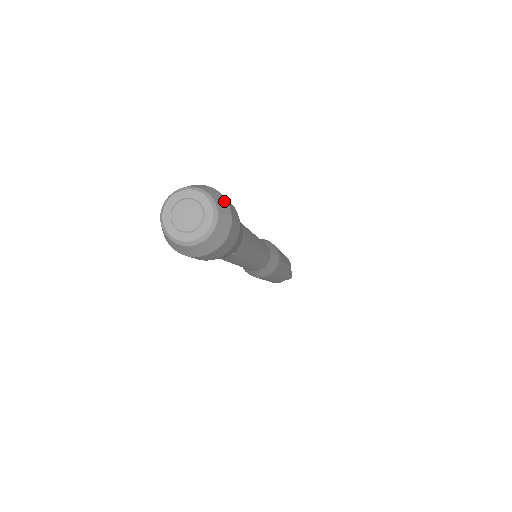
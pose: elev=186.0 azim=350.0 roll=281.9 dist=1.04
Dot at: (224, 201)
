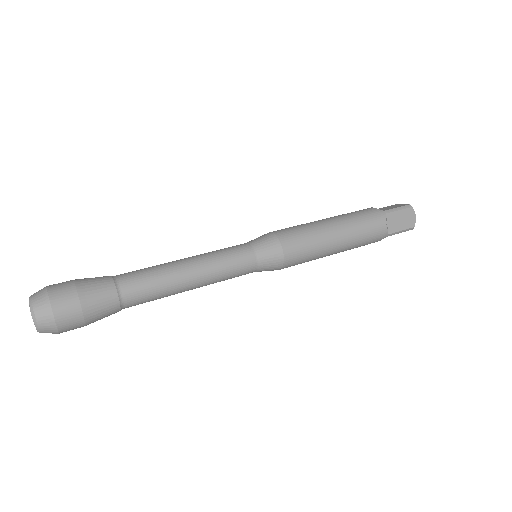
Dot at: (47, 309)
